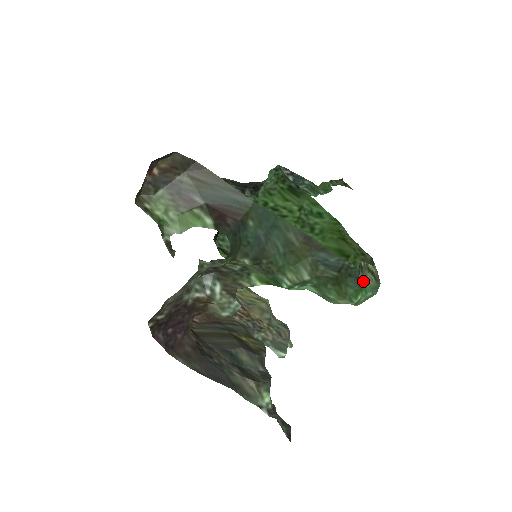
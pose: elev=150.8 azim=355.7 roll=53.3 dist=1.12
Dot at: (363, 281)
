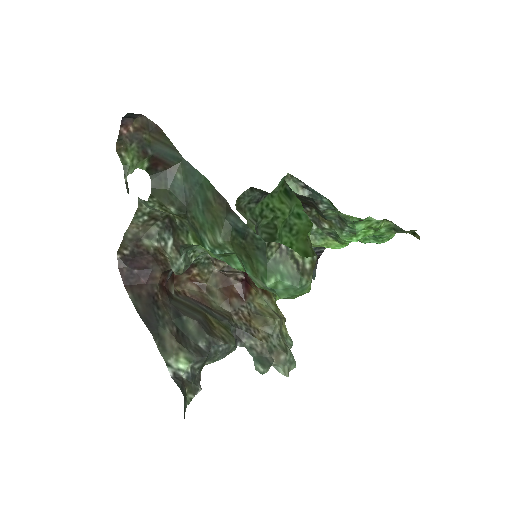
Dot at: (281, 265)
